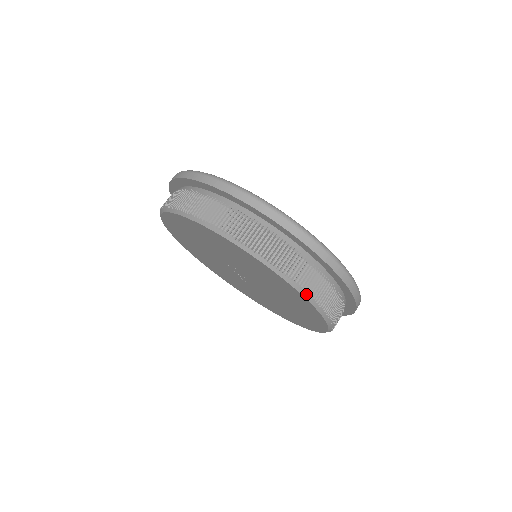
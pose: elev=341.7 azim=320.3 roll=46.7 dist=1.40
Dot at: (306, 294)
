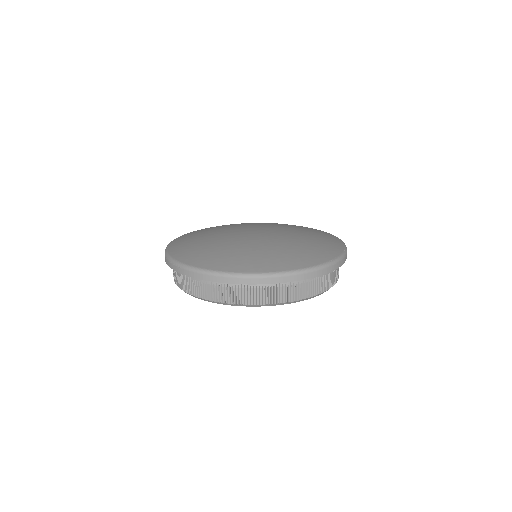
Dot at: occluded
